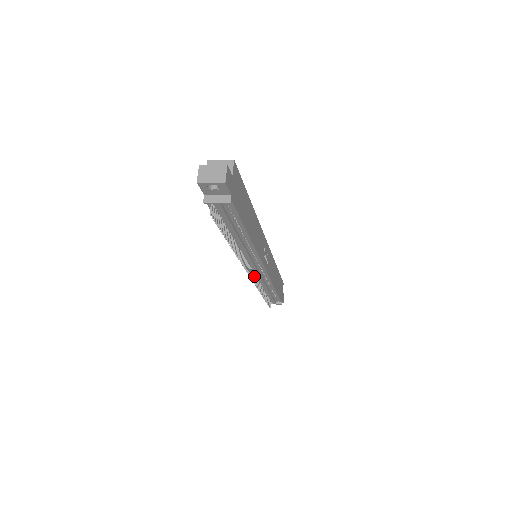
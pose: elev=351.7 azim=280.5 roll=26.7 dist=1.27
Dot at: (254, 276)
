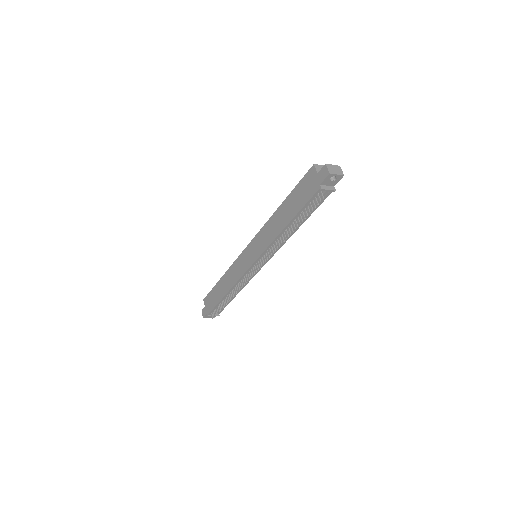
Dot at: (248, 274)
